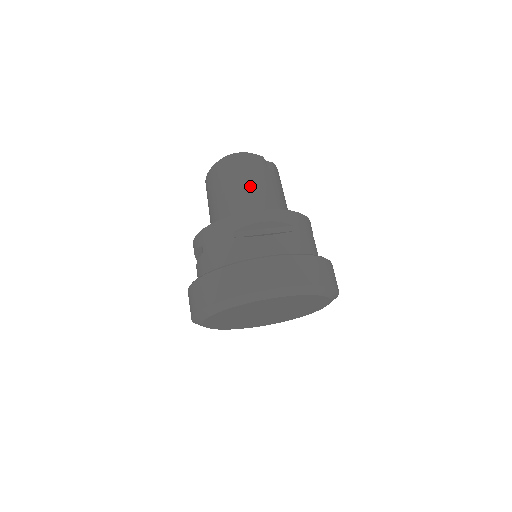
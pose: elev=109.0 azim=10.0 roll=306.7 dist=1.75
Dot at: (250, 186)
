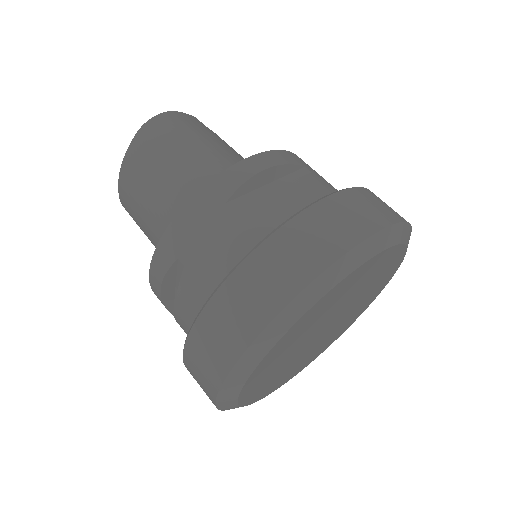
Dot at: (205, 146)
